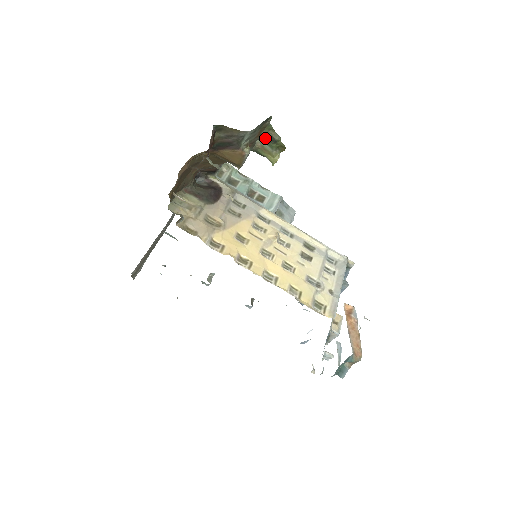
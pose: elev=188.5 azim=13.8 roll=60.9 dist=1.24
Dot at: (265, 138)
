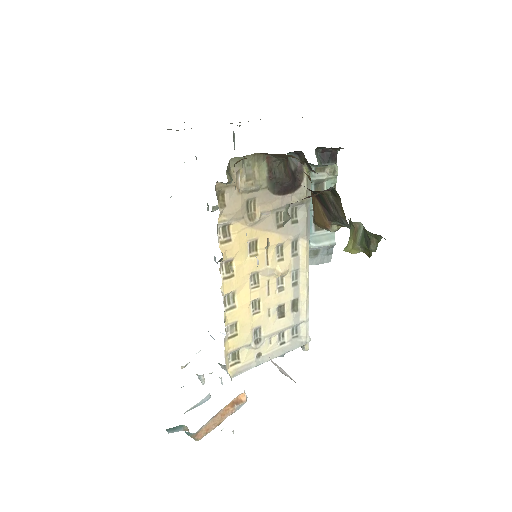
Dot at: (366, 232)
